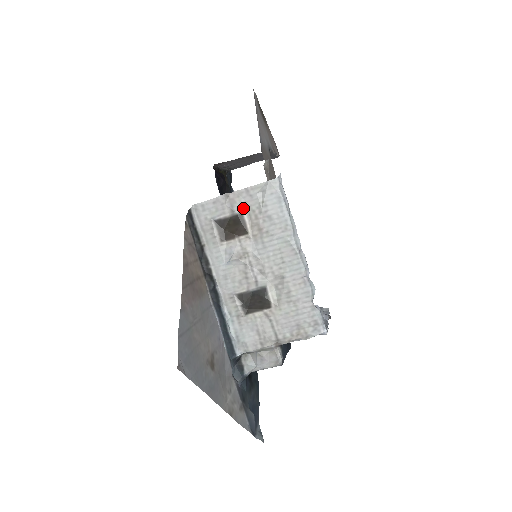
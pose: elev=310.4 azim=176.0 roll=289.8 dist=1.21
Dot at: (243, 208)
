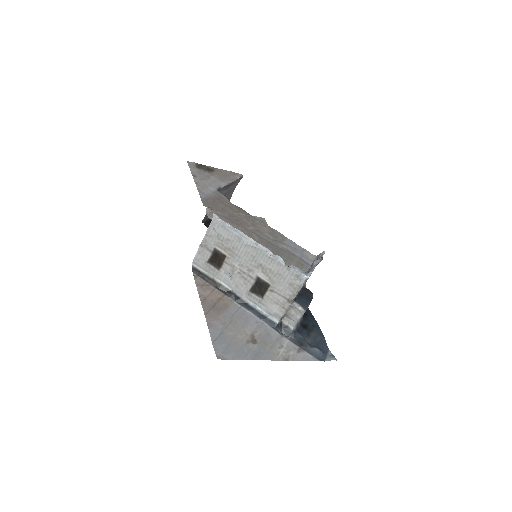
Dot at: (213, 245)
